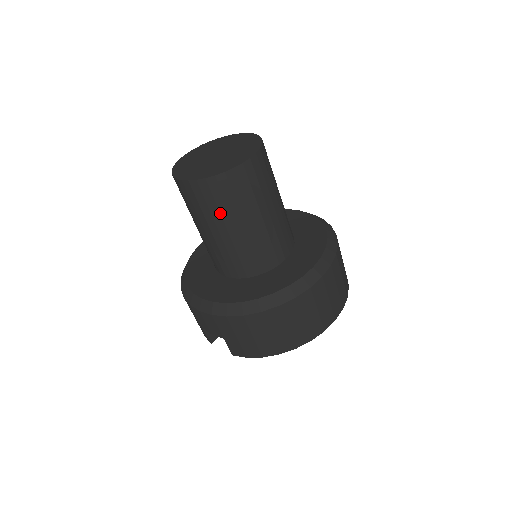
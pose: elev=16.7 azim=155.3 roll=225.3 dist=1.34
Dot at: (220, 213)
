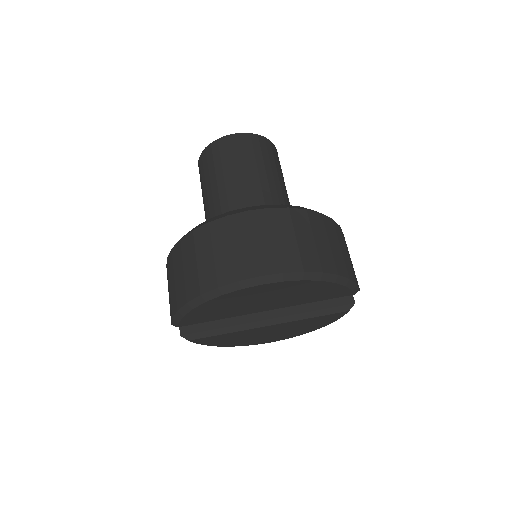
Dot at: (205, 180)
